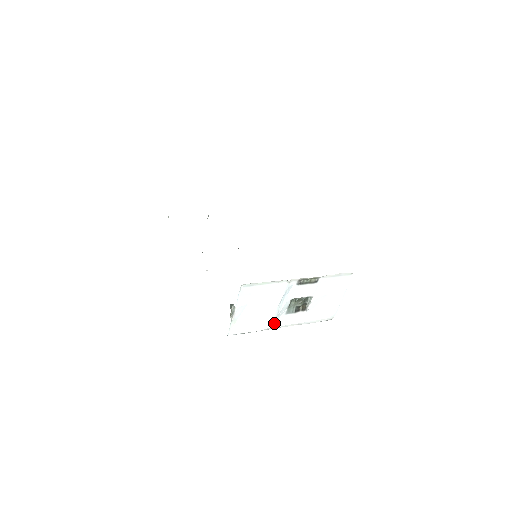
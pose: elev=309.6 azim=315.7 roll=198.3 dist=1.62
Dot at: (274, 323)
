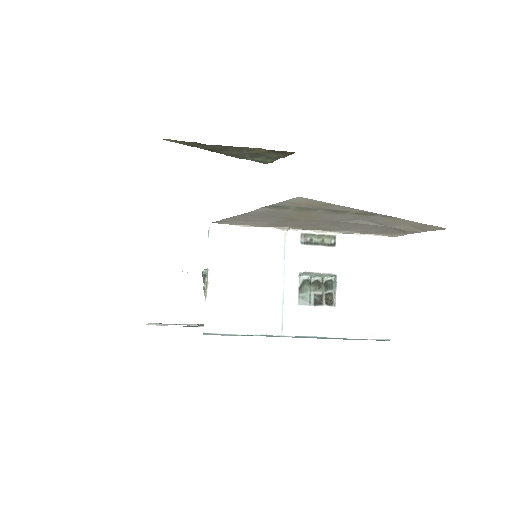
Dot at: (281, 320)
